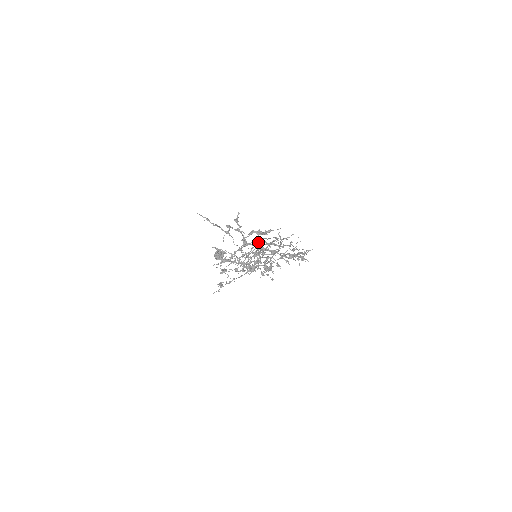
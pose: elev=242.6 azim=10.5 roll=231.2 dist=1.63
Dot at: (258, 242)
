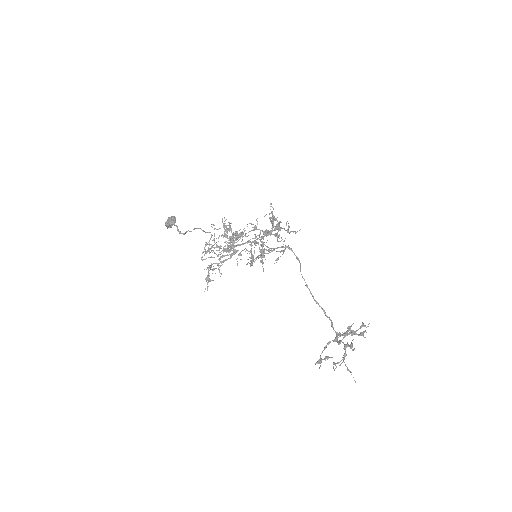
Dot at: occluded
